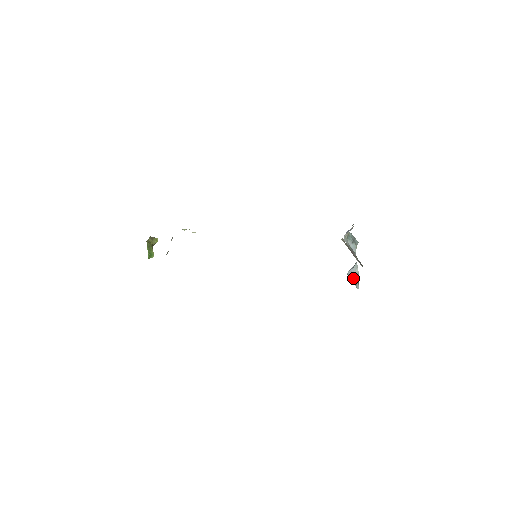
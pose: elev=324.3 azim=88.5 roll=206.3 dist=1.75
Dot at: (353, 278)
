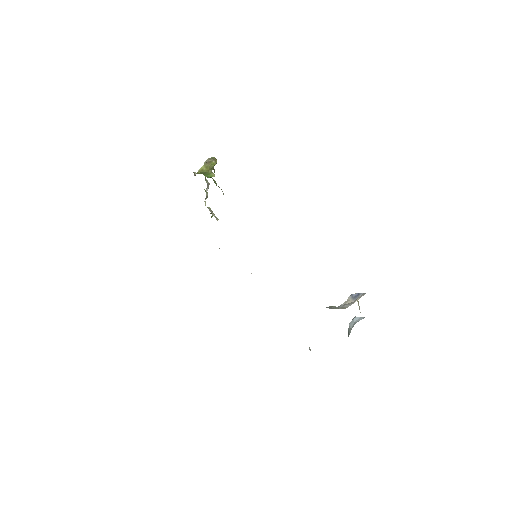
Dot at: occluded
